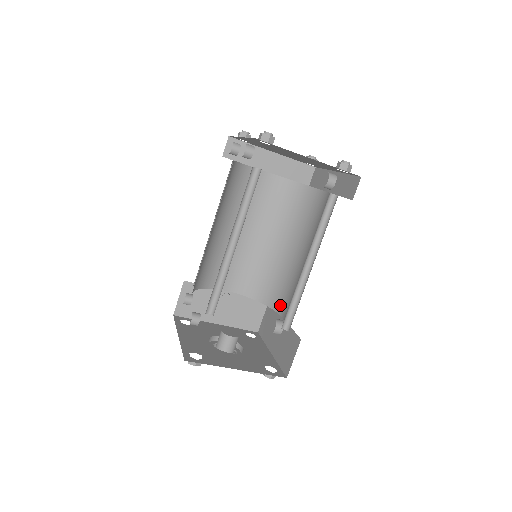
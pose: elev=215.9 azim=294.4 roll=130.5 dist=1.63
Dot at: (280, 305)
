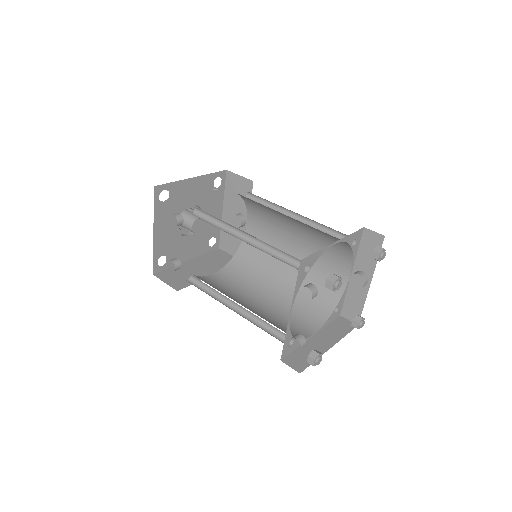
Dot at: (253, 218)
